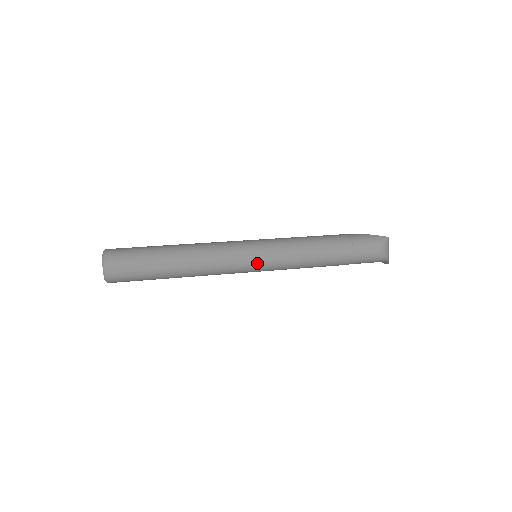
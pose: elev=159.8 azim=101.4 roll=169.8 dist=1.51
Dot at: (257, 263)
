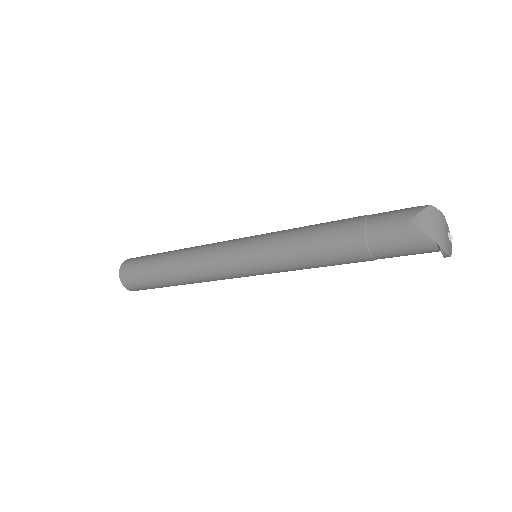
Dot at: (243, 256)
